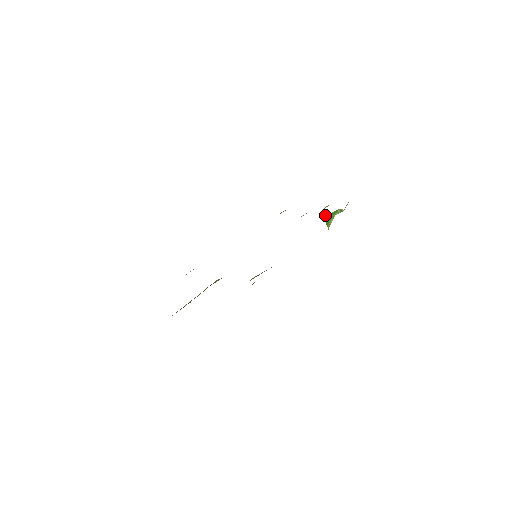
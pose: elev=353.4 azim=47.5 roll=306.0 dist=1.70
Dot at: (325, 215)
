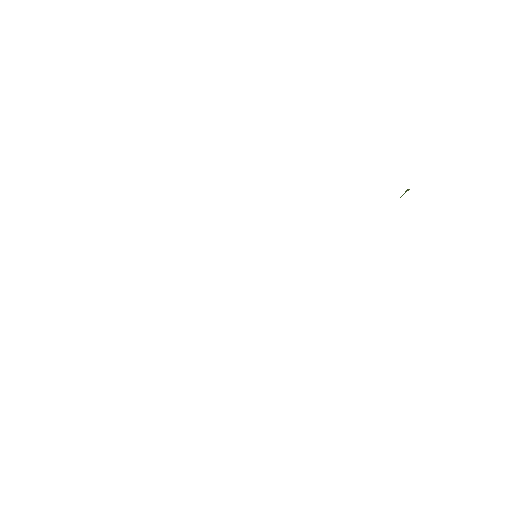
Dot at: occluded
